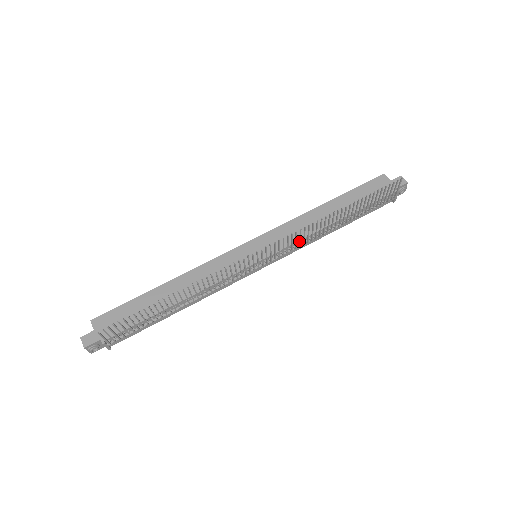
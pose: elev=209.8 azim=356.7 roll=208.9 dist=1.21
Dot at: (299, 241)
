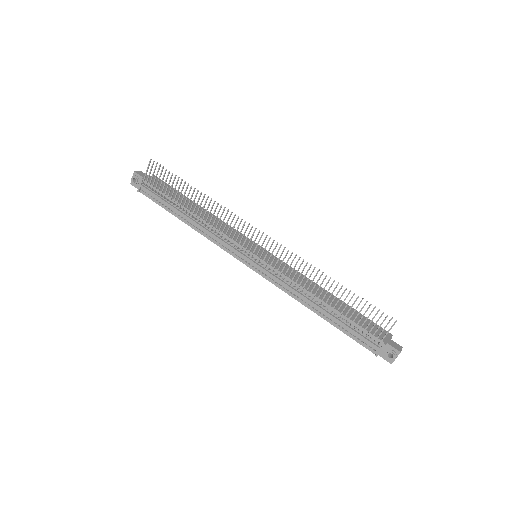
Dot at: (287, 271)
